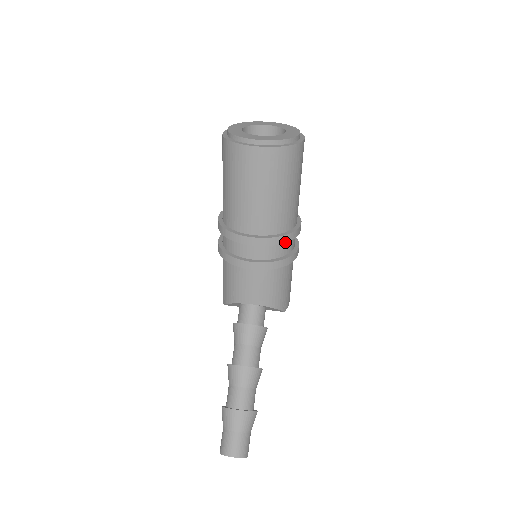
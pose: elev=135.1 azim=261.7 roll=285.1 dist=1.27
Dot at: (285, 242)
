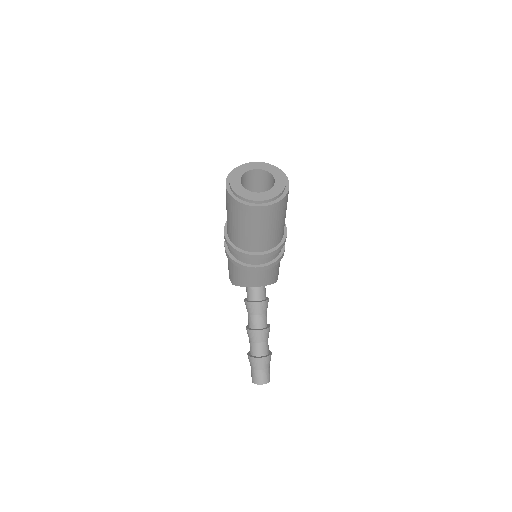
Dot at: occluded
